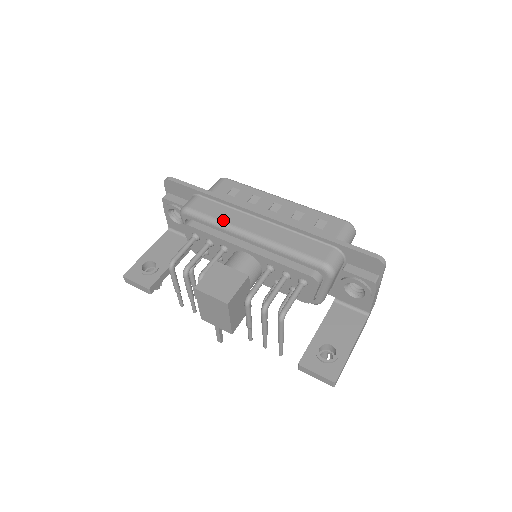
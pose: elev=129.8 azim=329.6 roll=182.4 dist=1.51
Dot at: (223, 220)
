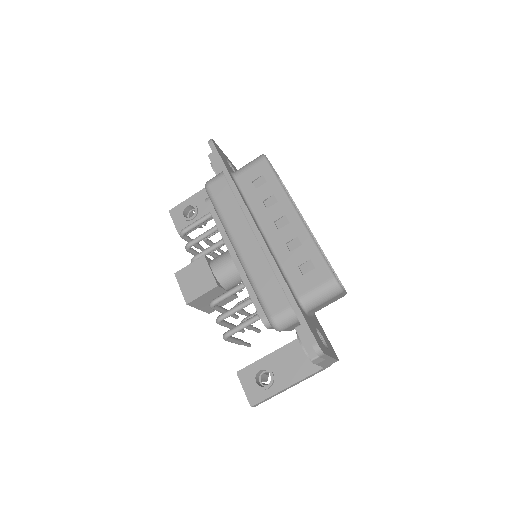
Dot at: (225, 217)
